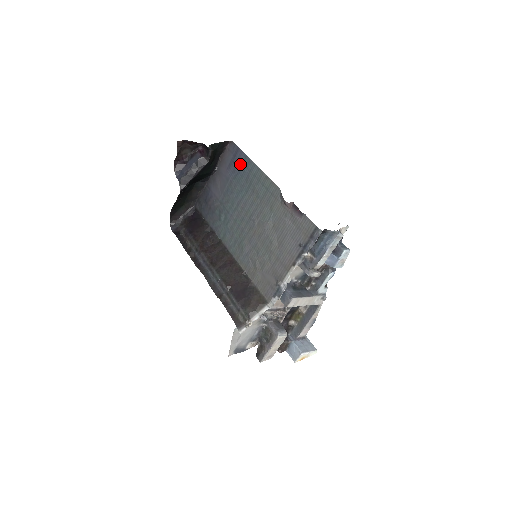
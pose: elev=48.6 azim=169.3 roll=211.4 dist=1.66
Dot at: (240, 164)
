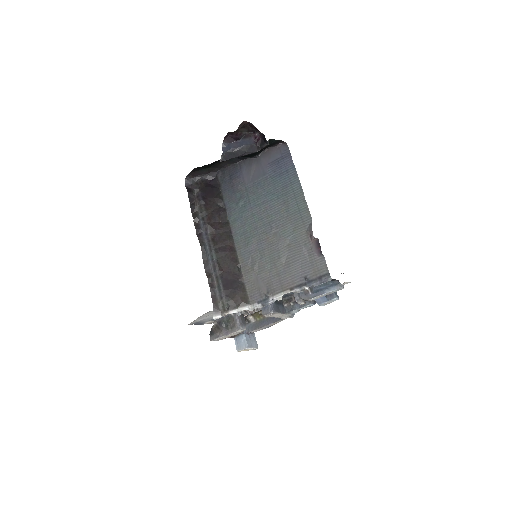
Dot at: (284, 169)
